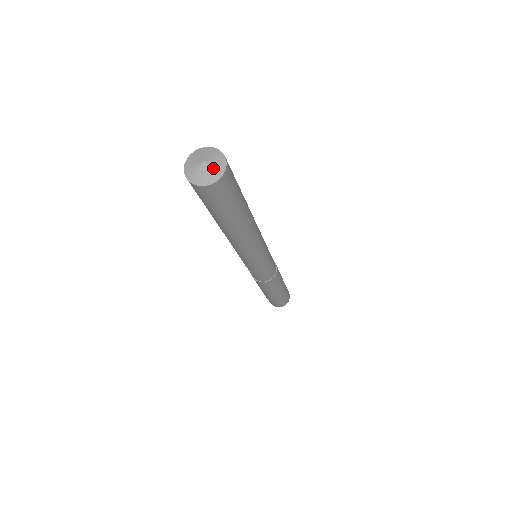
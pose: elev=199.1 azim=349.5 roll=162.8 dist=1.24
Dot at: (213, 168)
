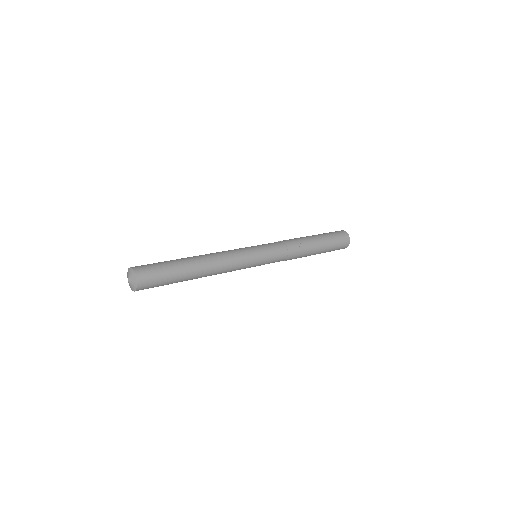
Dot at: (131, 286)
